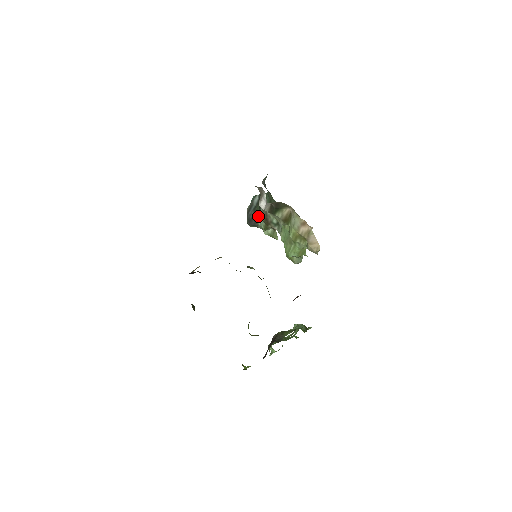
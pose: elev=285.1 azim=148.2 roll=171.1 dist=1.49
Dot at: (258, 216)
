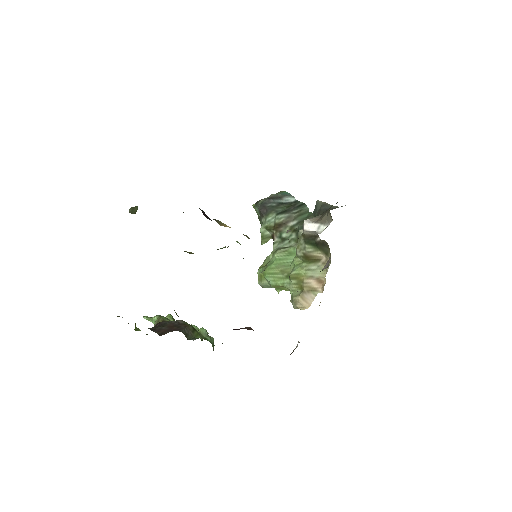
Dot at: (277, 214)
